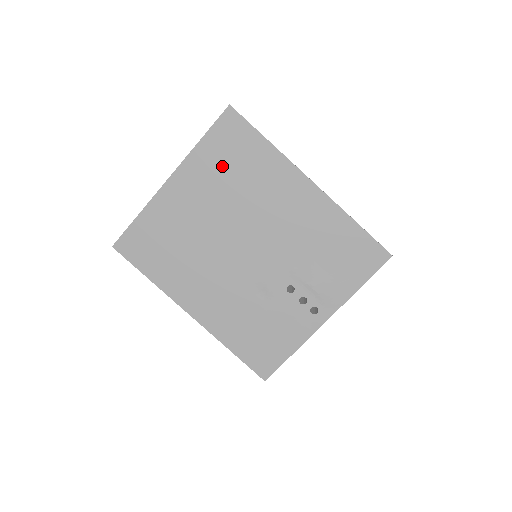
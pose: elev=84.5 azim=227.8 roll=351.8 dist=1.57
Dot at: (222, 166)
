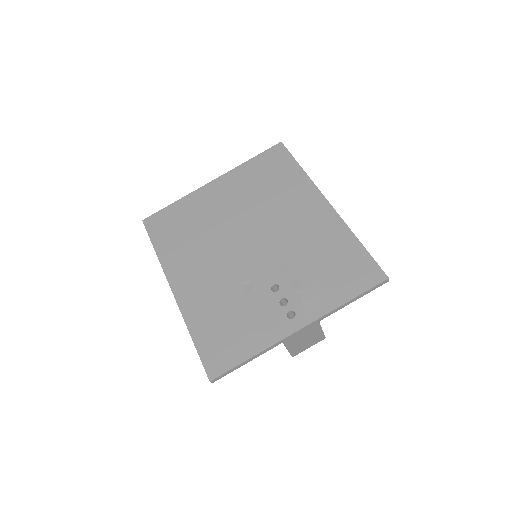
Dot at: (257, 179)
